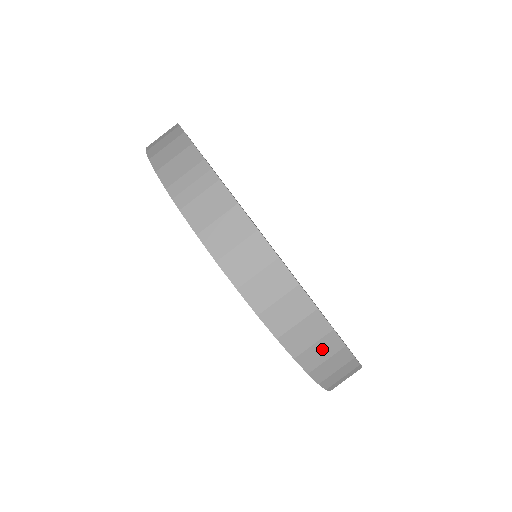
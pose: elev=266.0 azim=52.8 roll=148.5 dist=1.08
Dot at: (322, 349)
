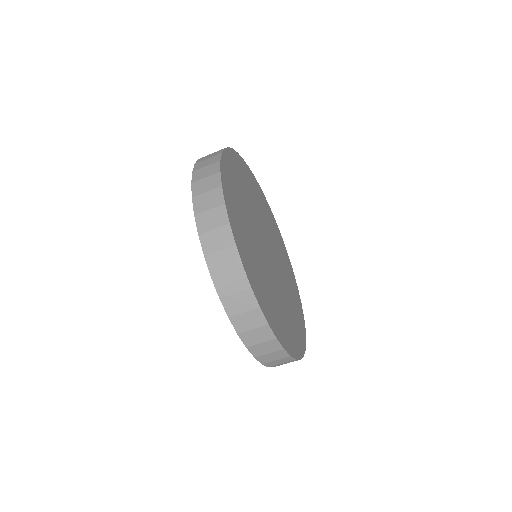
Dot at: occluded
